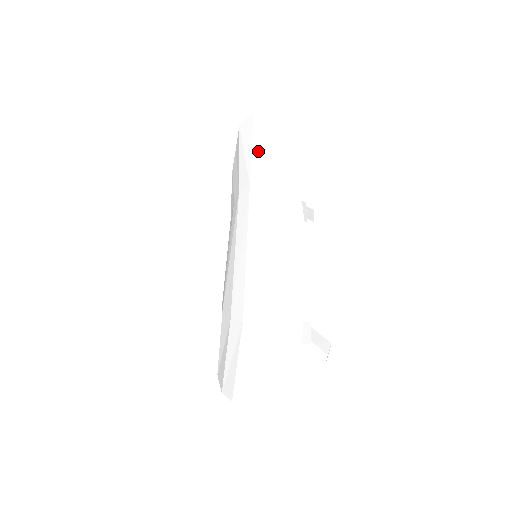
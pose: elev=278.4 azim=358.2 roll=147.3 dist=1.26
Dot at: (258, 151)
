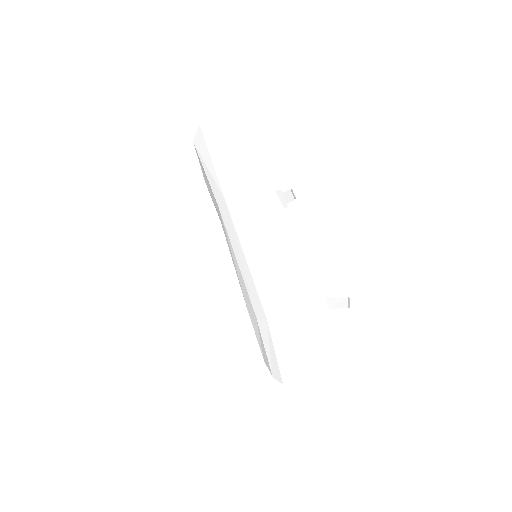
Dot at: (219, 165)
